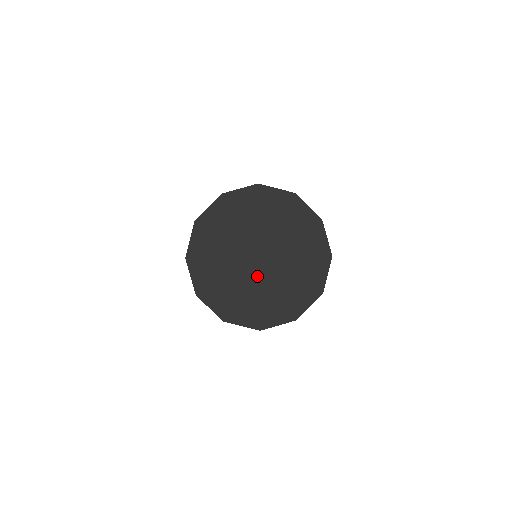
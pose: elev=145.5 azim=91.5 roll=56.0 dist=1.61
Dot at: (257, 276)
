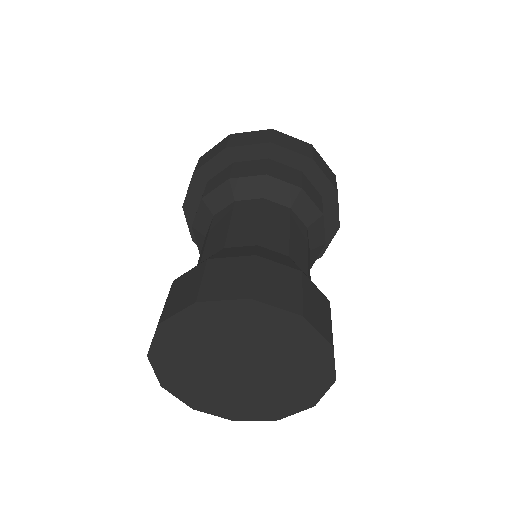
Dot at: (237, 383)
